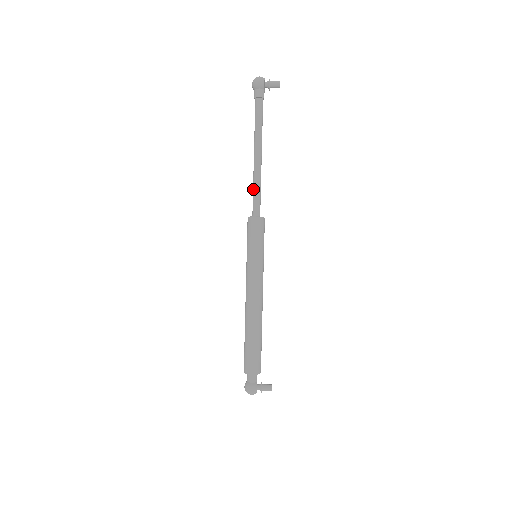
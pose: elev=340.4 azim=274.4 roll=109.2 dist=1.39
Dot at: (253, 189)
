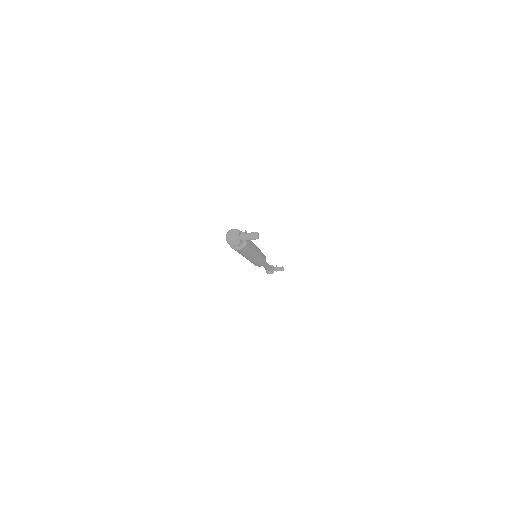
Dot at: occluded
